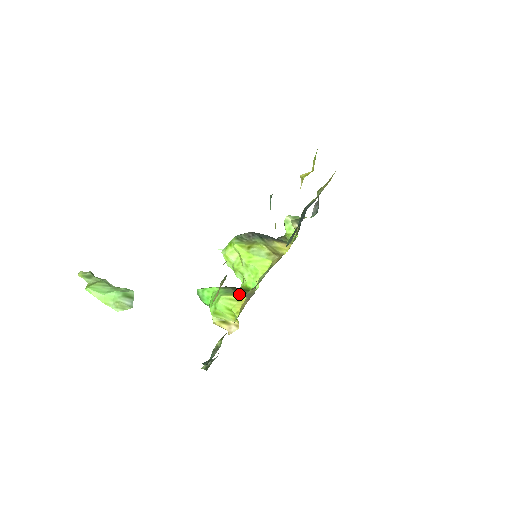
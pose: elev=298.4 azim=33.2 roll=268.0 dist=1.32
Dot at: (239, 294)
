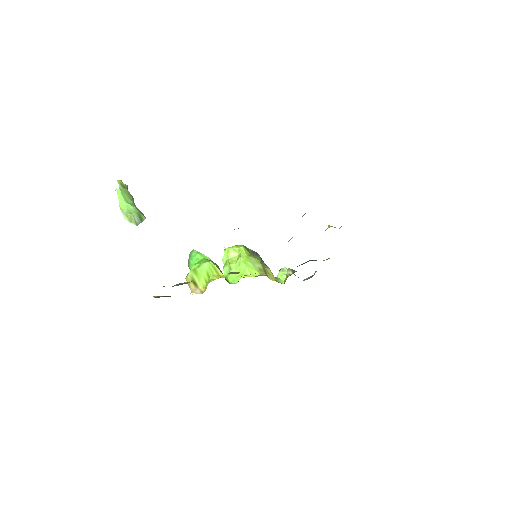
Dot at: occluded
